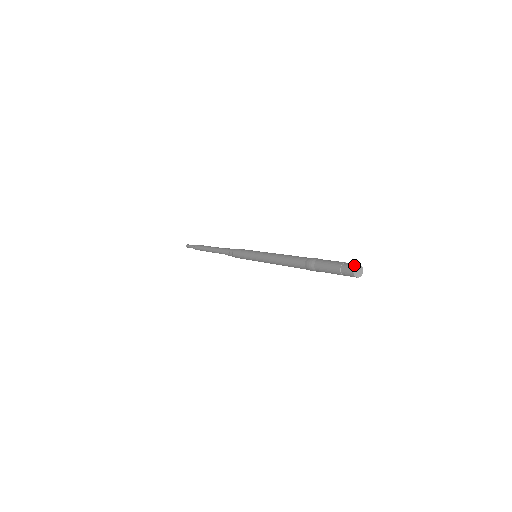
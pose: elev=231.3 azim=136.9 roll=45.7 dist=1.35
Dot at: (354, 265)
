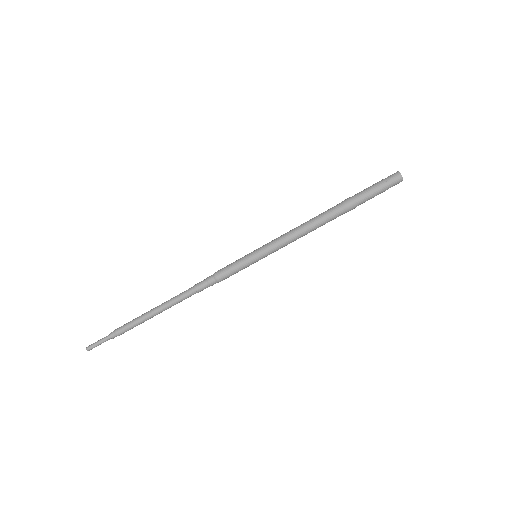
Dot at: (396, 172)
